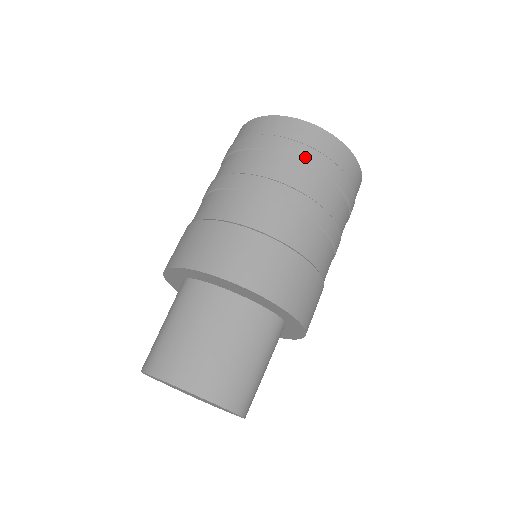
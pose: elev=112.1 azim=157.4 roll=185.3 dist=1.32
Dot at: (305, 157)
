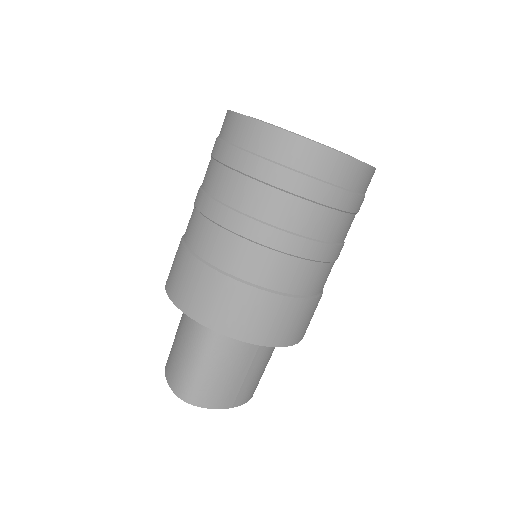
Dot at: (349, 207)
